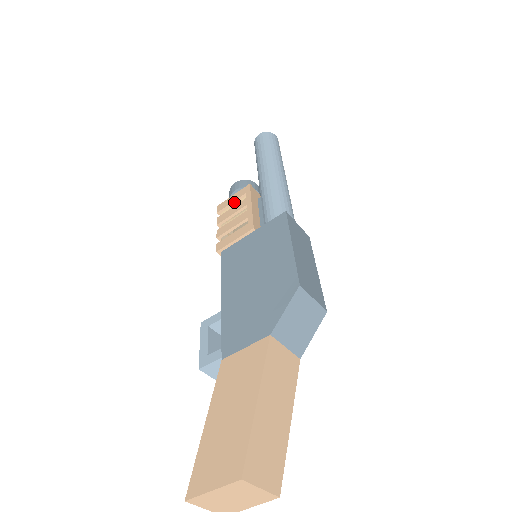
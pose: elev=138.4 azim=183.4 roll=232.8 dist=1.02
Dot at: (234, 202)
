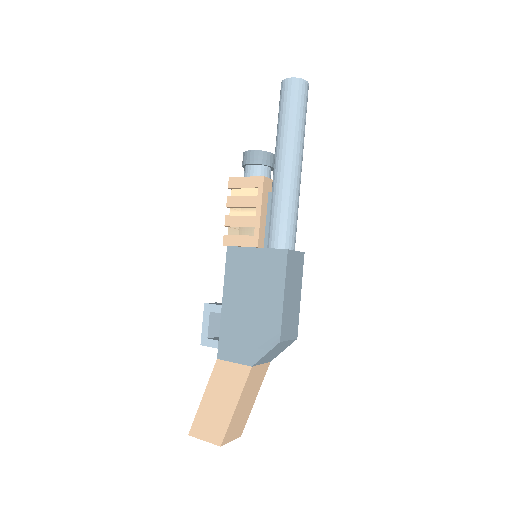
Dot at: (246, 188)
